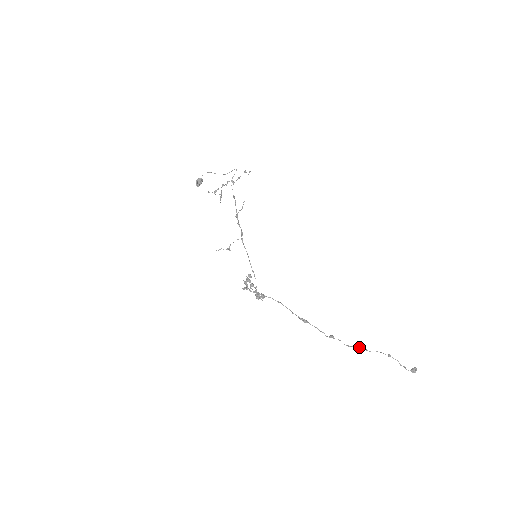
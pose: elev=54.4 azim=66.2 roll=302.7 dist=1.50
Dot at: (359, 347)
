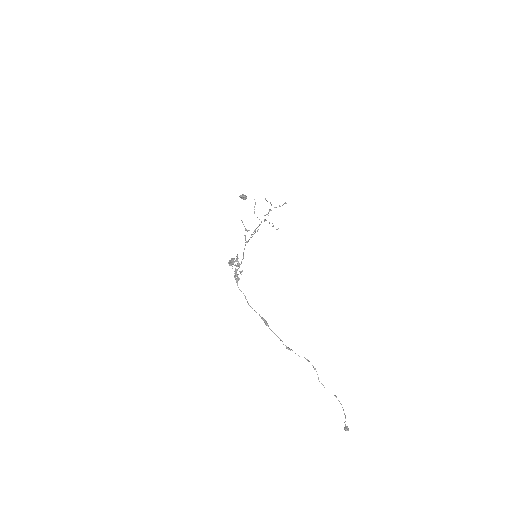
Dot at: occluded
